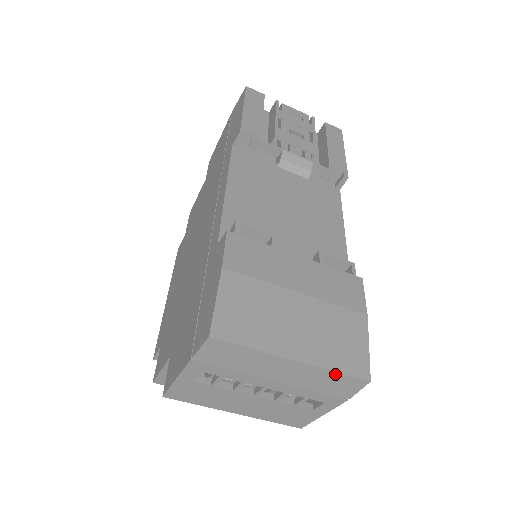
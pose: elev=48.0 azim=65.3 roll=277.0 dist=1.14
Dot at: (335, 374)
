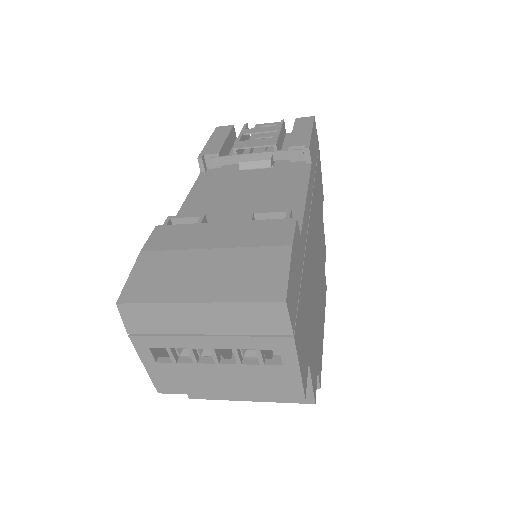
Dot at: (245, 305)
